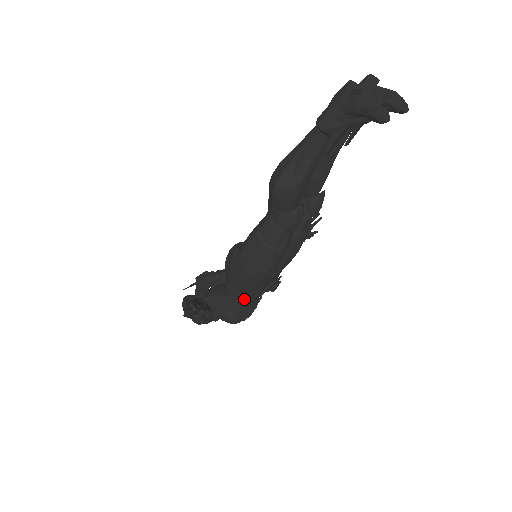
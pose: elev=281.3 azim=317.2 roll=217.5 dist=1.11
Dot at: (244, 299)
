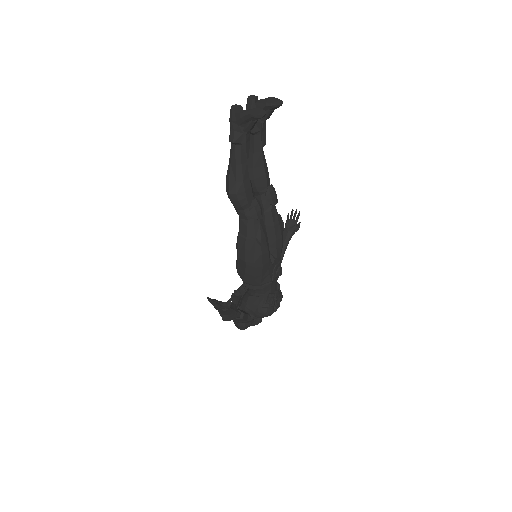
Dot at: (264, 292)
